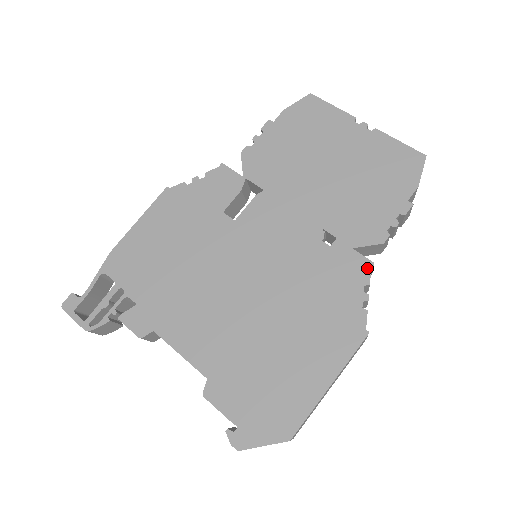
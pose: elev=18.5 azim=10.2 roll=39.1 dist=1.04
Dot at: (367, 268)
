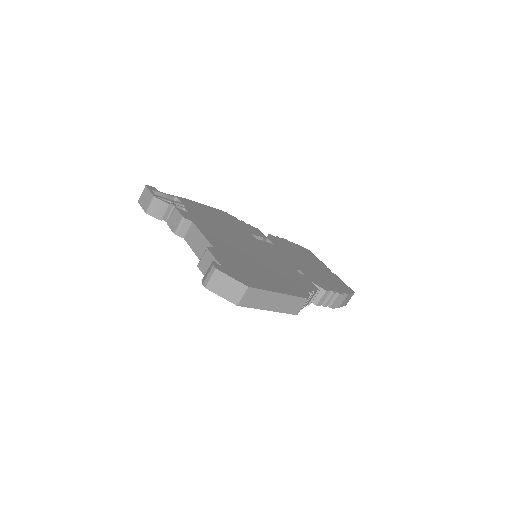
Dot at: (315, 289)
